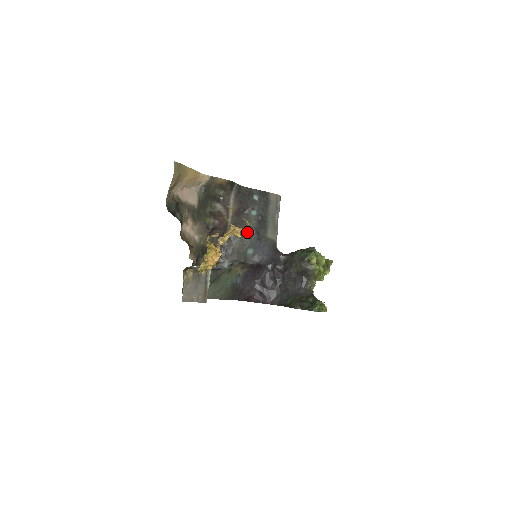
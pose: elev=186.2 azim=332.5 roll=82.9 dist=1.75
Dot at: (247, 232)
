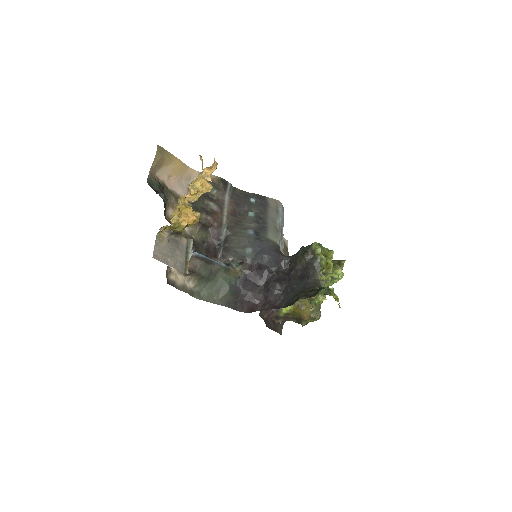
Dot at: (245, 232)
